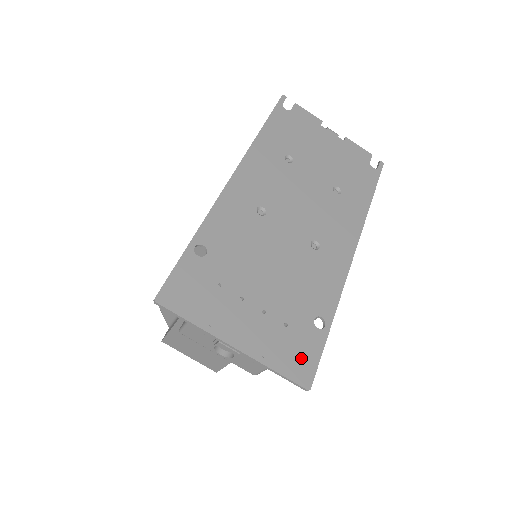
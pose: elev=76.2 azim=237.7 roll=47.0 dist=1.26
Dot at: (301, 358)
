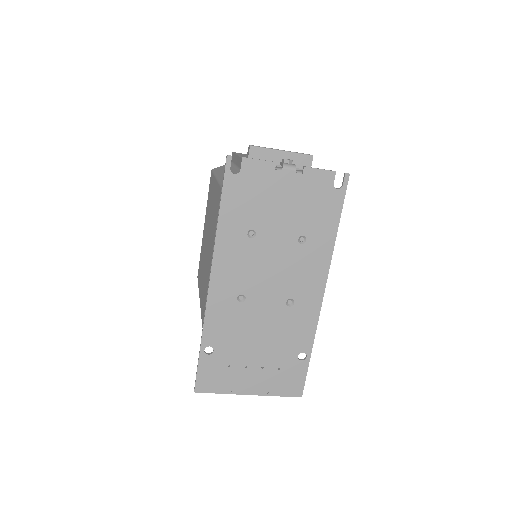
Dot at: (293, 383)
